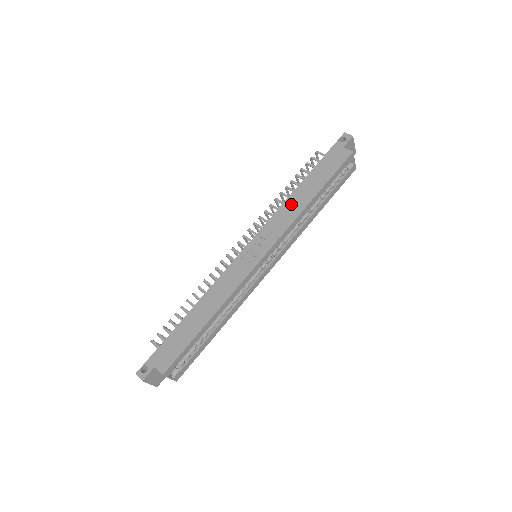
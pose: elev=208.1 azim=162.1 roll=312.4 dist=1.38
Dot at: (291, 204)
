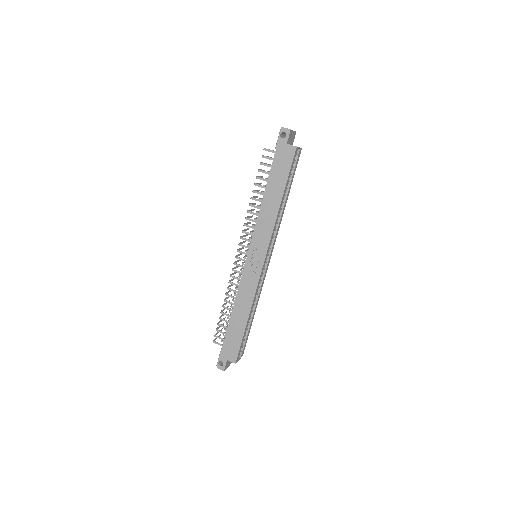
Dot at: (266, 211)
